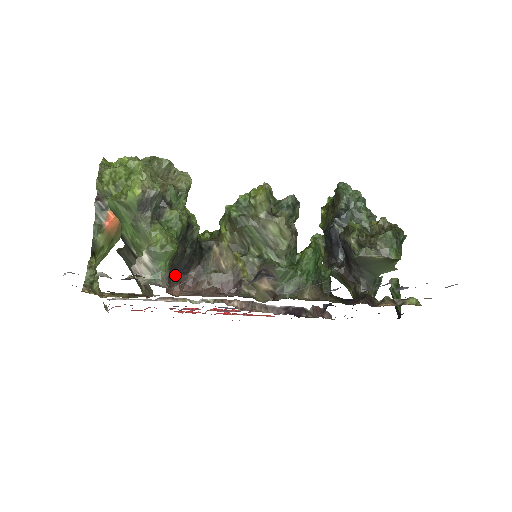
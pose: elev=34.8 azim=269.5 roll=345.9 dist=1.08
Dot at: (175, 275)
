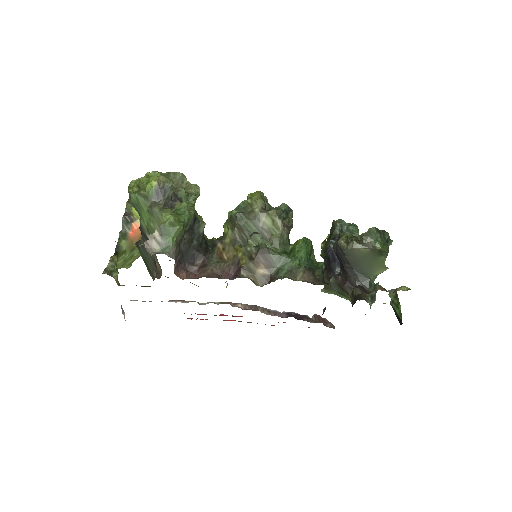
Dot at: (183, 262)
